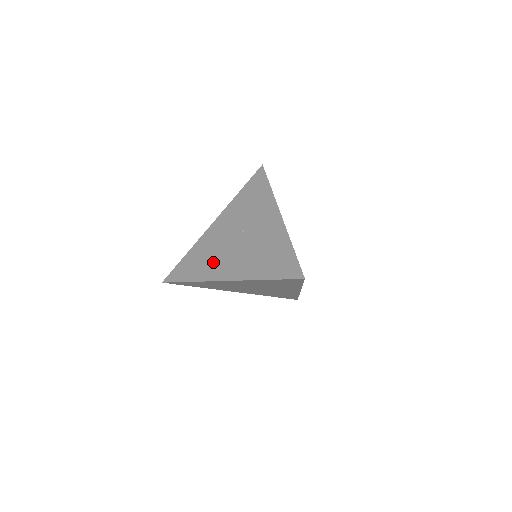
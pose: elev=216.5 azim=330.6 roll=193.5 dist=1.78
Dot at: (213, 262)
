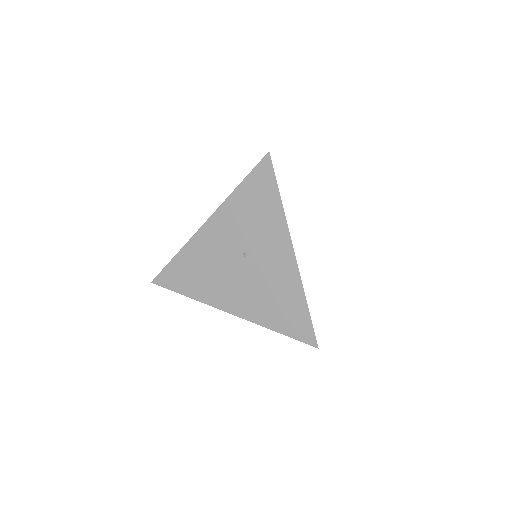
Dot at: (212, 283)
